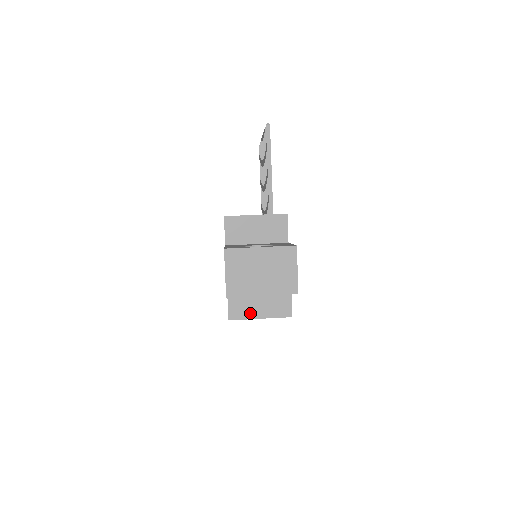
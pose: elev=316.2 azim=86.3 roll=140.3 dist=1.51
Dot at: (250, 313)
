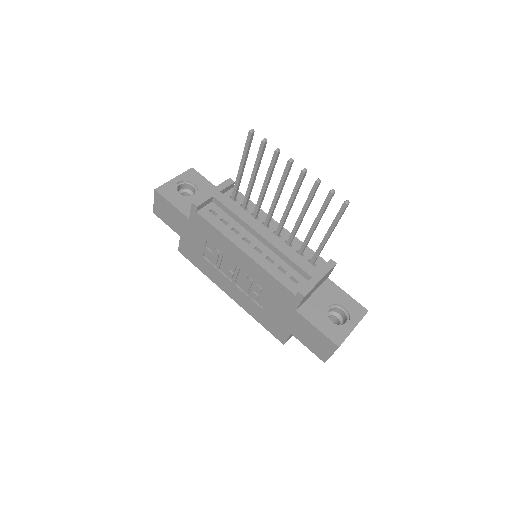
Dot at: occluded
